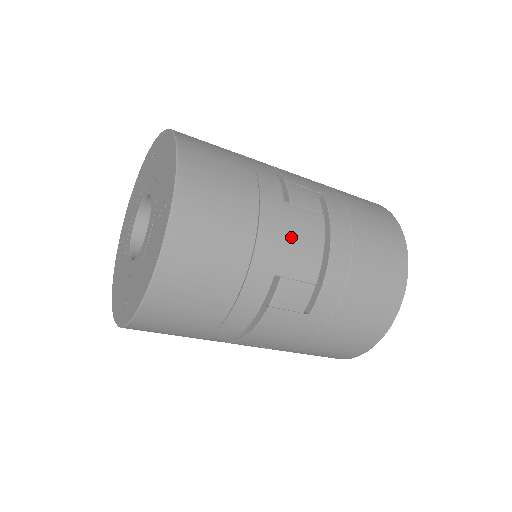
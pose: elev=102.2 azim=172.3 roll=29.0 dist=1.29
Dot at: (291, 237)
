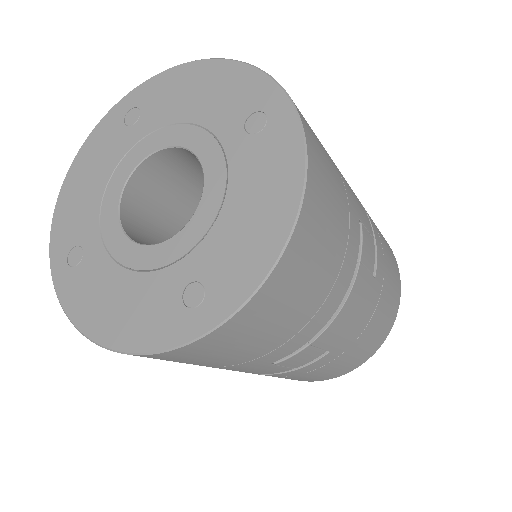
Dot at: occluded
